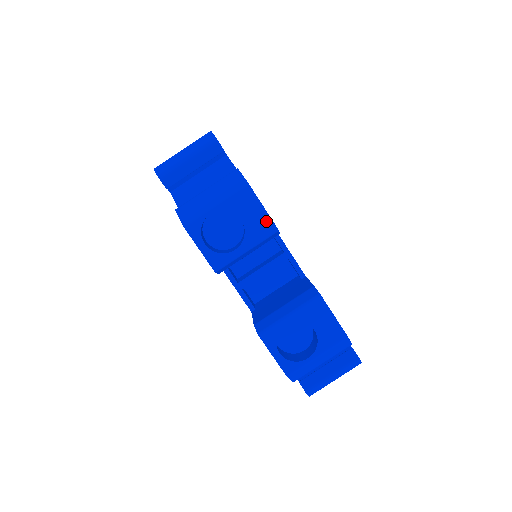
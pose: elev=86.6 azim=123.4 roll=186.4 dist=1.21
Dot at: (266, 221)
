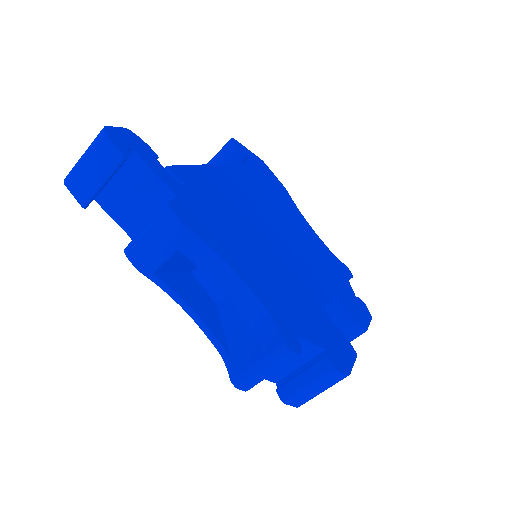
Dot at: occluded
